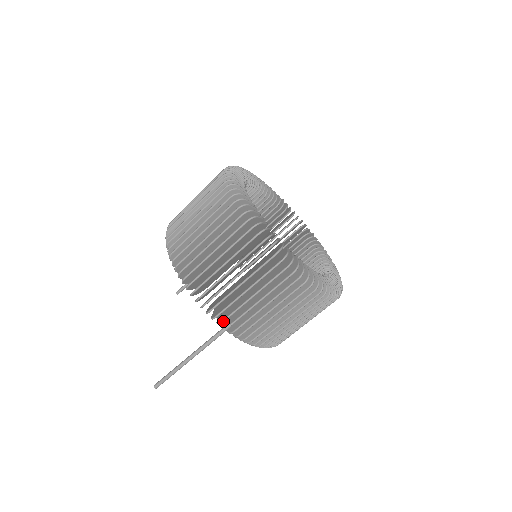
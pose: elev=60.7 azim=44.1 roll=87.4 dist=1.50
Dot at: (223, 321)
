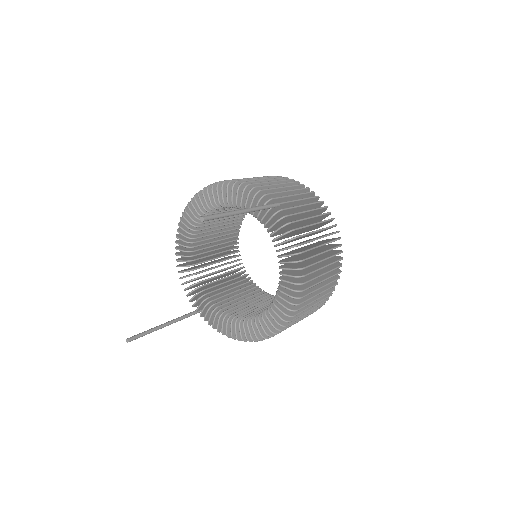
Dot at: (273, 198)
